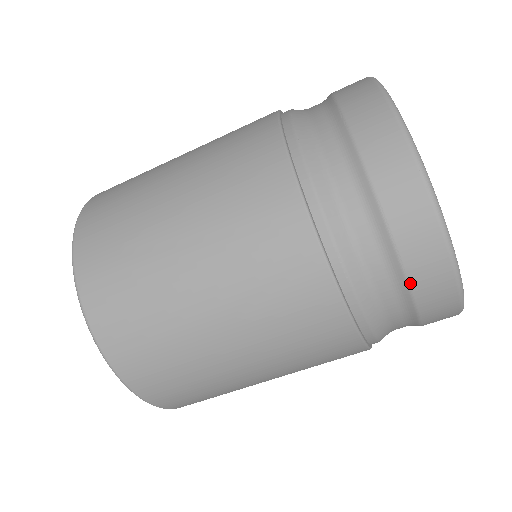
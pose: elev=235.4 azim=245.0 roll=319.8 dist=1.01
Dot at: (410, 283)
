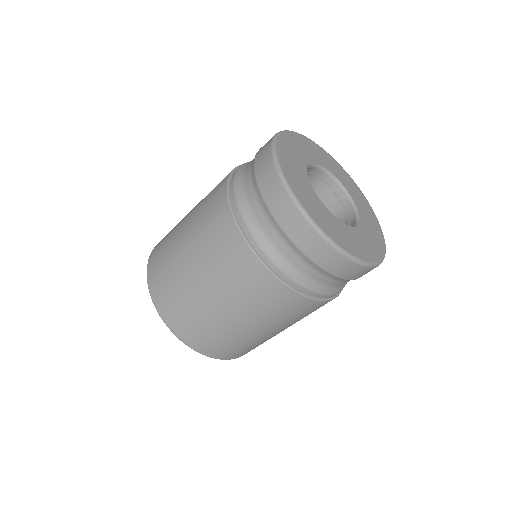
Dot at: occluded
